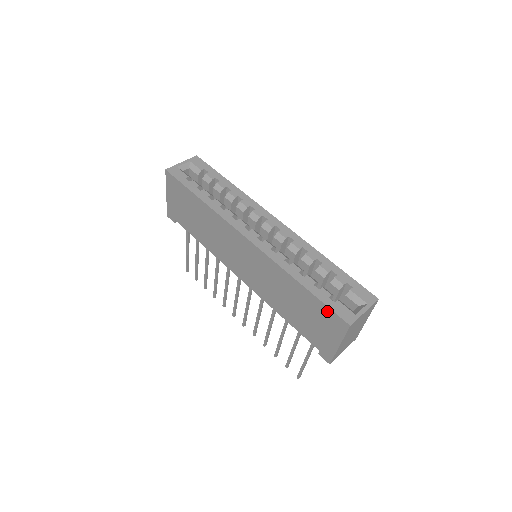
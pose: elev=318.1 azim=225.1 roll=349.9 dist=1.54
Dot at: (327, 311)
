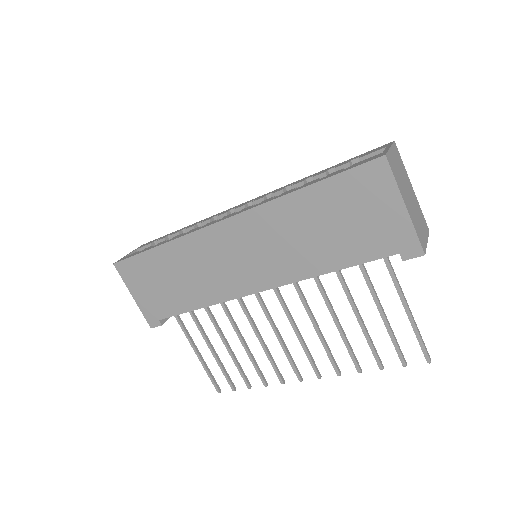
Dot at: (352, 177)
